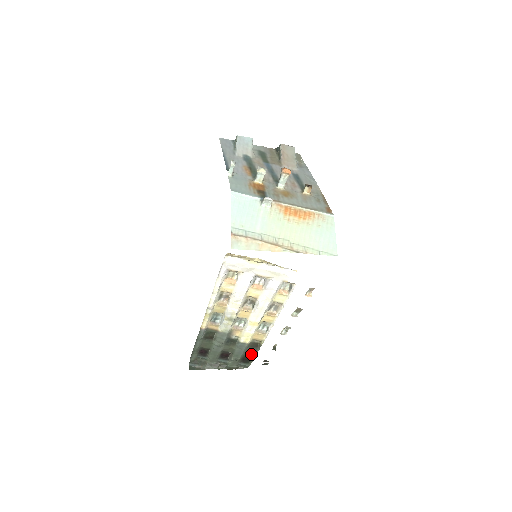
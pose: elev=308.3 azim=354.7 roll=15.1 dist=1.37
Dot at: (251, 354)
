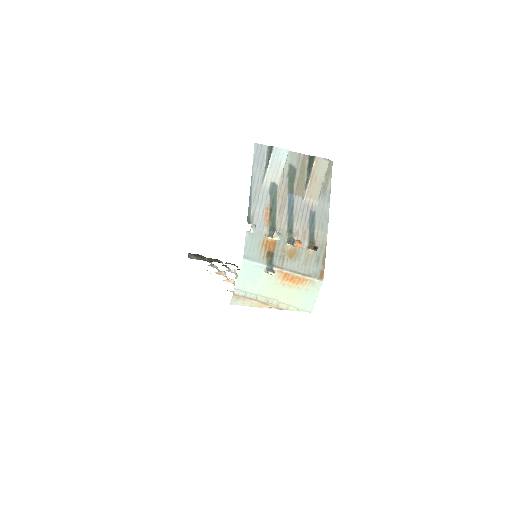
Dot at: occluded
